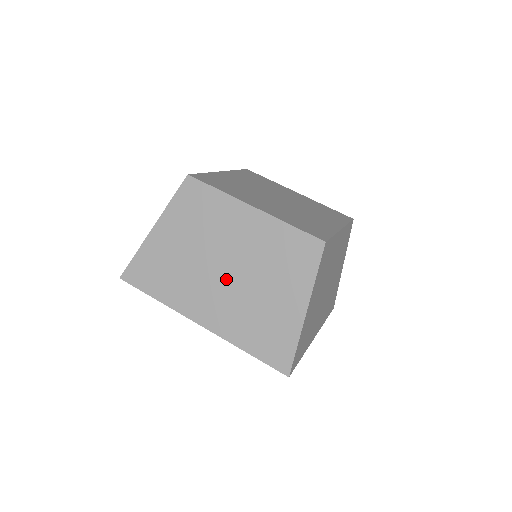
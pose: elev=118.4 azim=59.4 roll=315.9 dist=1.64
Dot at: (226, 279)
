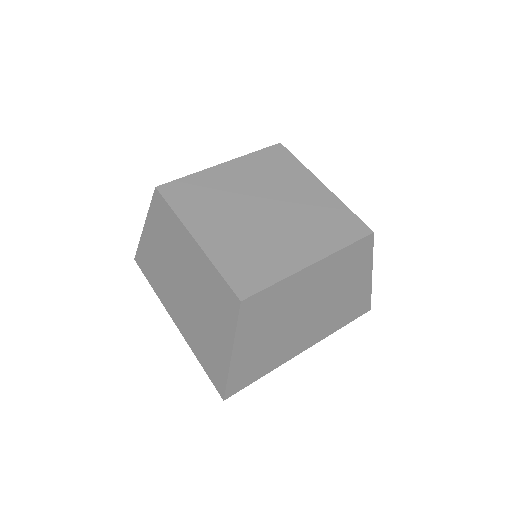
Dot at: (184, 295)
